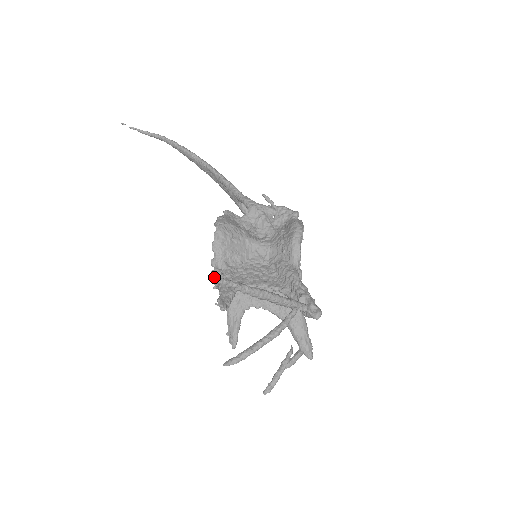
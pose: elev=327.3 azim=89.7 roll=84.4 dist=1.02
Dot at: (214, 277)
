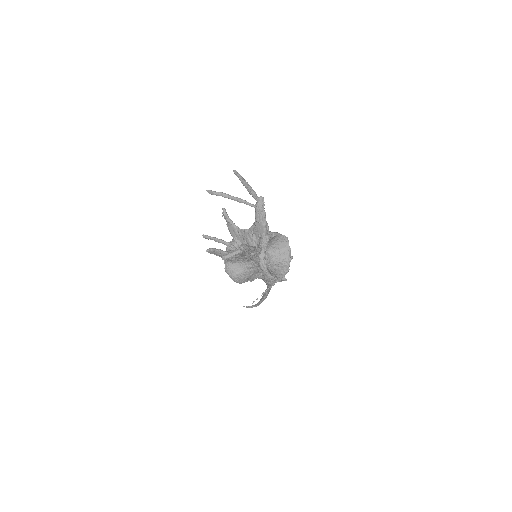
Dot at: (229, 242)
